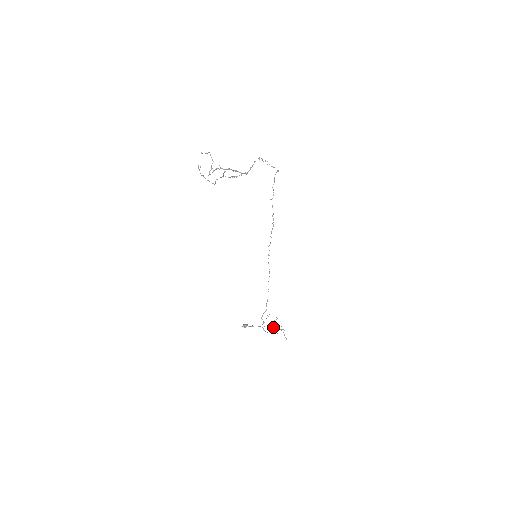
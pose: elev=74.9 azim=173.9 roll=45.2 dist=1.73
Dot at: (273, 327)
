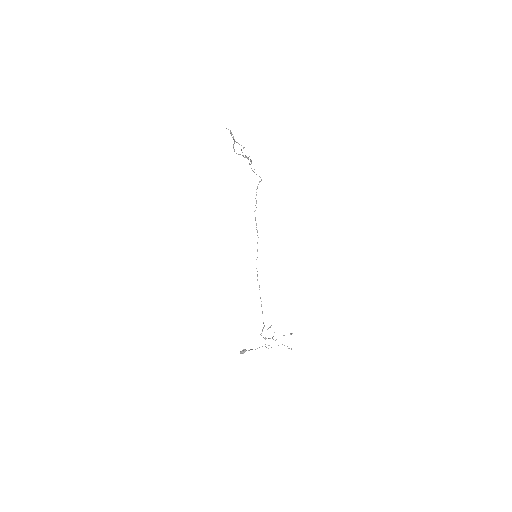
Dot at: occluded
